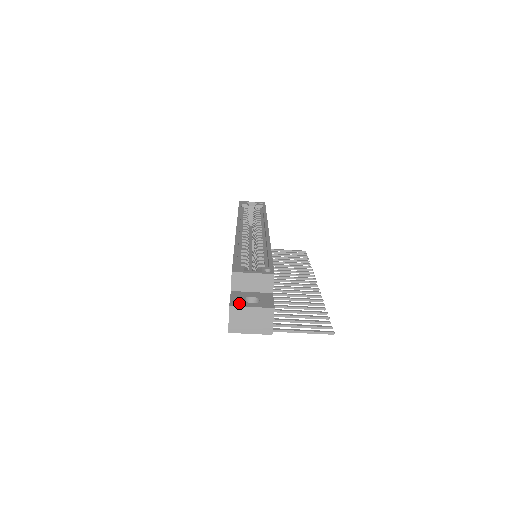
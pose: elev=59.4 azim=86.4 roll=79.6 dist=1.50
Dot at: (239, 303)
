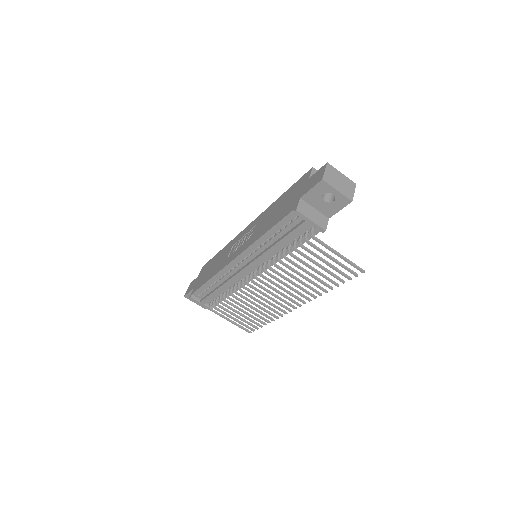
Dot at: occluded
